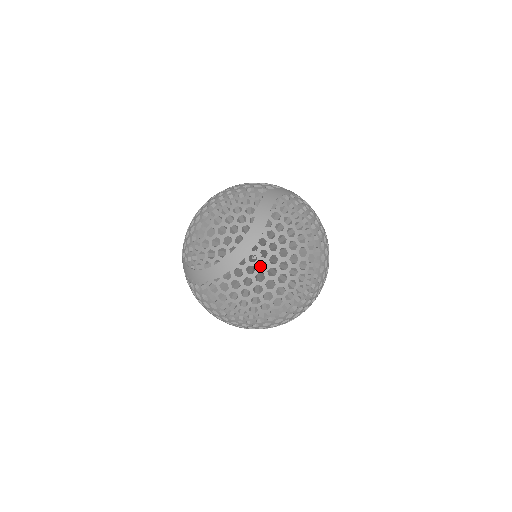
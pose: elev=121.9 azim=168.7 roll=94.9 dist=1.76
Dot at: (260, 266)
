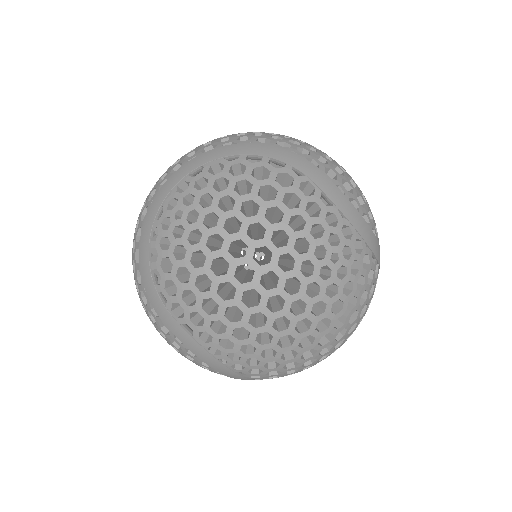
Dot at: occluded
